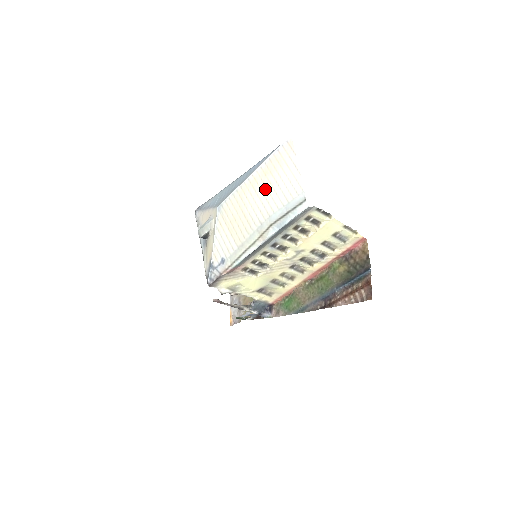
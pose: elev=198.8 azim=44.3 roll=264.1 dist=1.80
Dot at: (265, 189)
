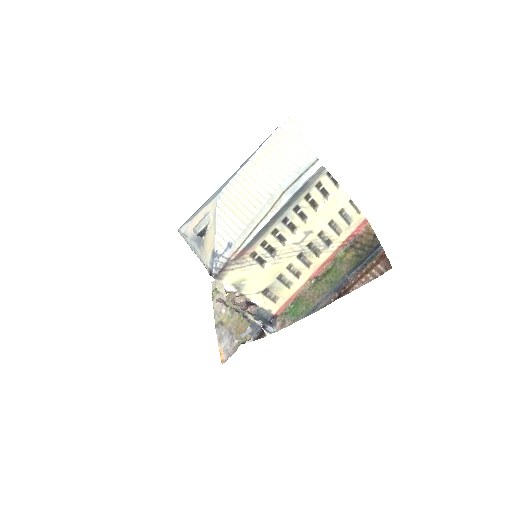
Dot at: (271, 163)
